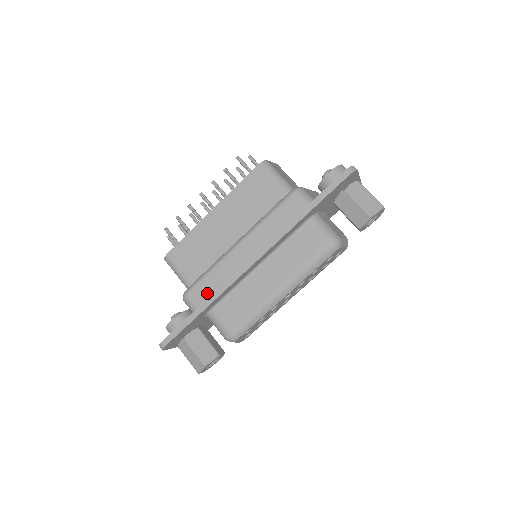
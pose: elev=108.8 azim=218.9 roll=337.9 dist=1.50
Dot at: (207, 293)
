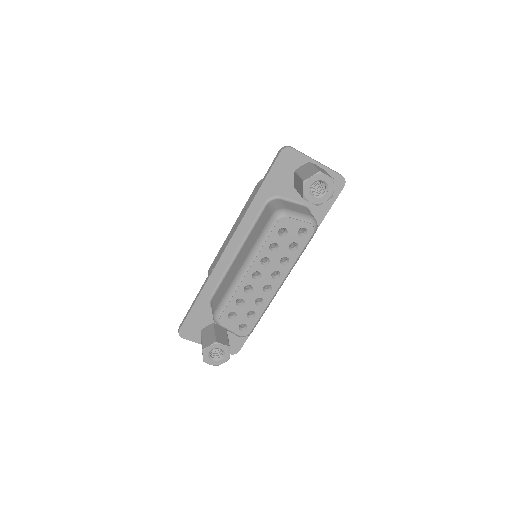
Dot at: occluded
